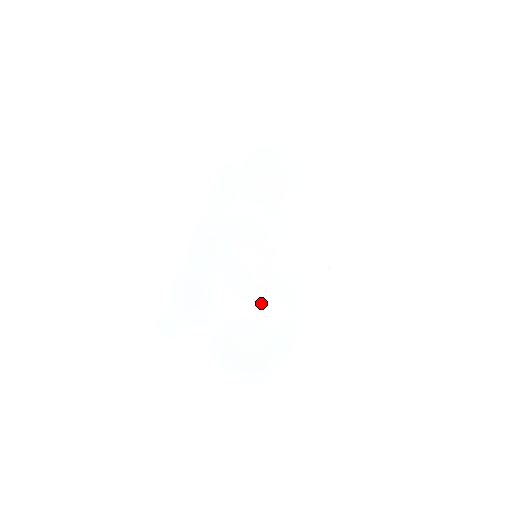
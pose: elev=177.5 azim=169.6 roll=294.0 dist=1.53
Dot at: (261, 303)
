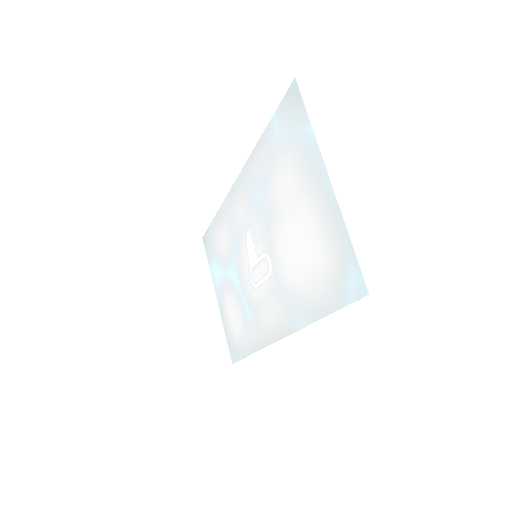
Dot at: (247, 297)
